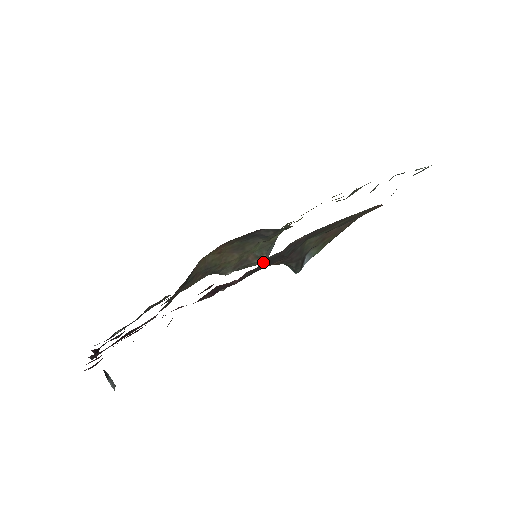
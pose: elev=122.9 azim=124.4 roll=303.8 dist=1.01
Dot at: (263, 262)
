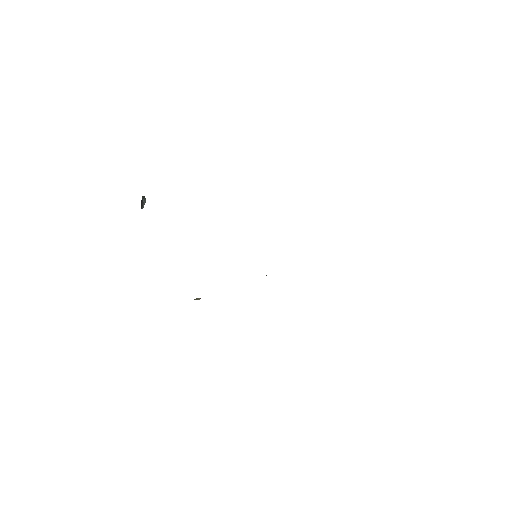
Dot at: occluded
